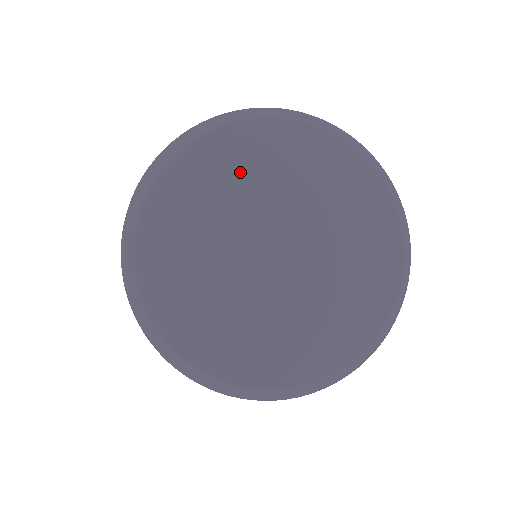
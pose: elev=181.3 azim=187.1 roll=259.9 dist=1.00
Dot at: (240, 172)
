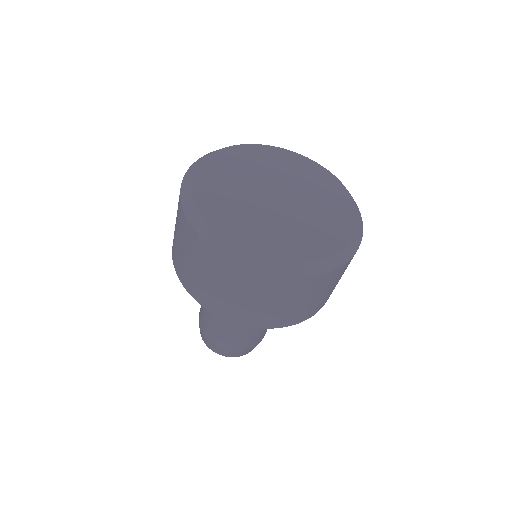
Dot at: (225, 180)
